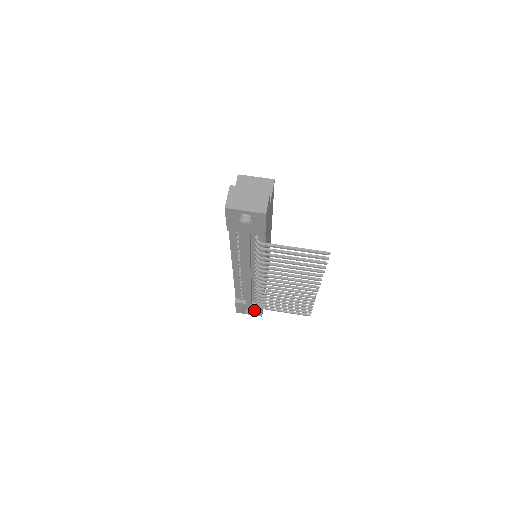
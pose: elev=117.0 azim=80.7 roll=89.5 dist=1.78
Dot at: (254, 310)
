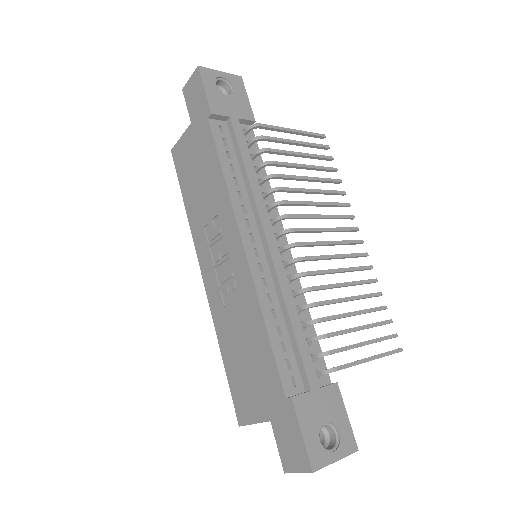
Dot at: (334, 420)
